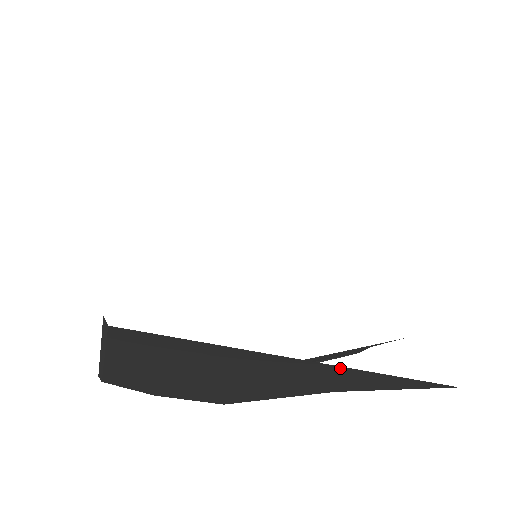
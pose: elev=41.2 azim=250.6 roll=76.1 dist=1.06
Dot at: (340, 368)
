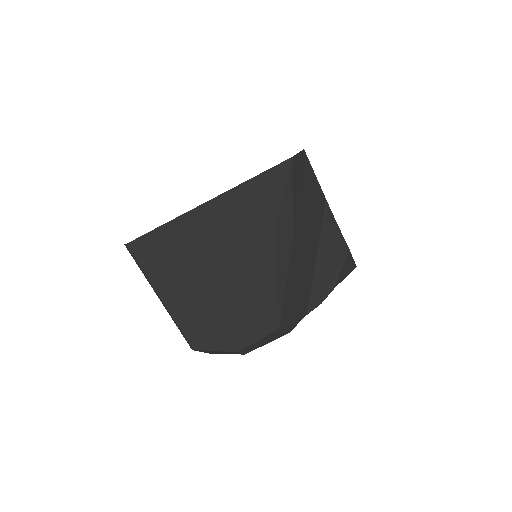
Dot at: (228, 195)
